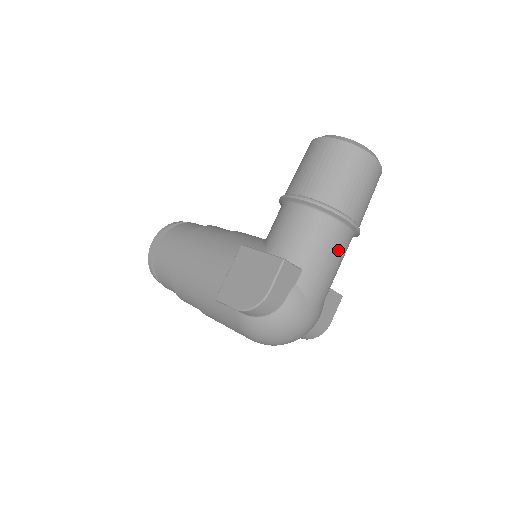
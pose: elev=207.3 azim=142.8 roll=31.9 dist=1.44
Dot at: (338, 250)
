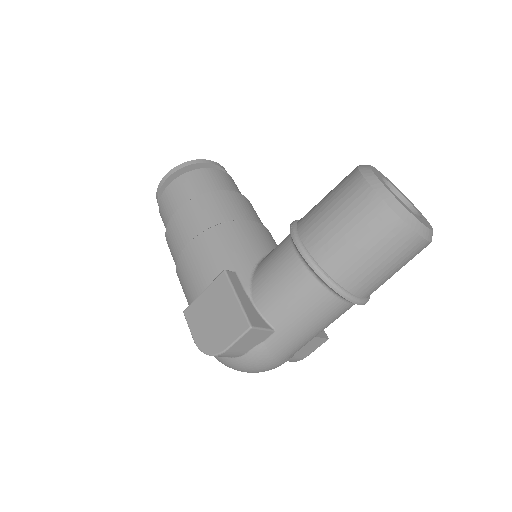
Dot at: (328, 319)
